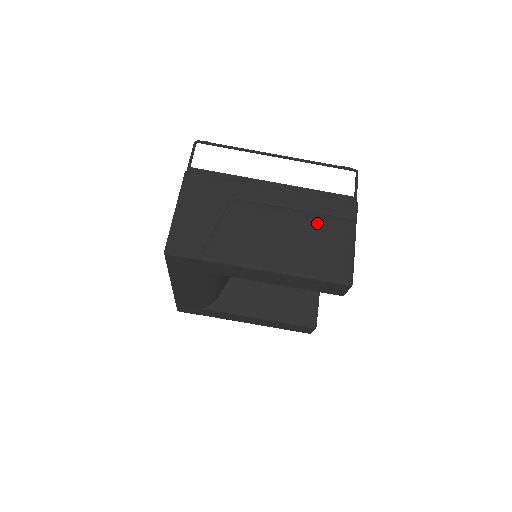
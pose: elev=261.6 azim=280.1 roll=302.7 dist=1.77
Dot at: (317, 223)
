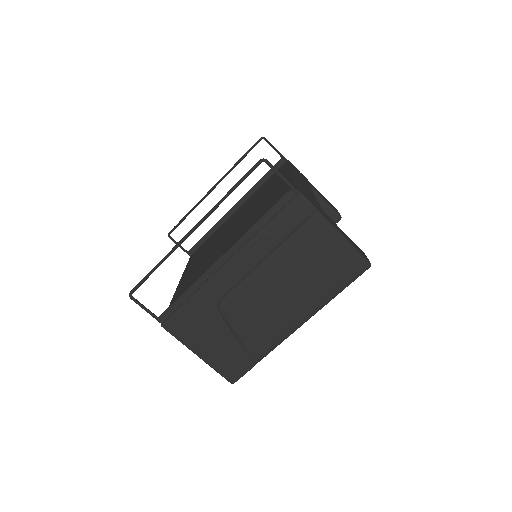
Dot at: (293, 252)
